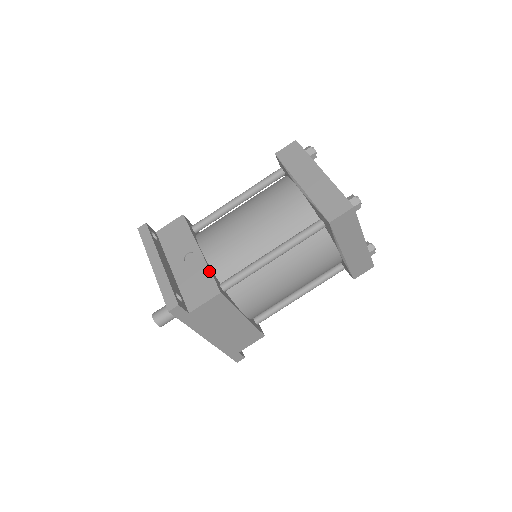
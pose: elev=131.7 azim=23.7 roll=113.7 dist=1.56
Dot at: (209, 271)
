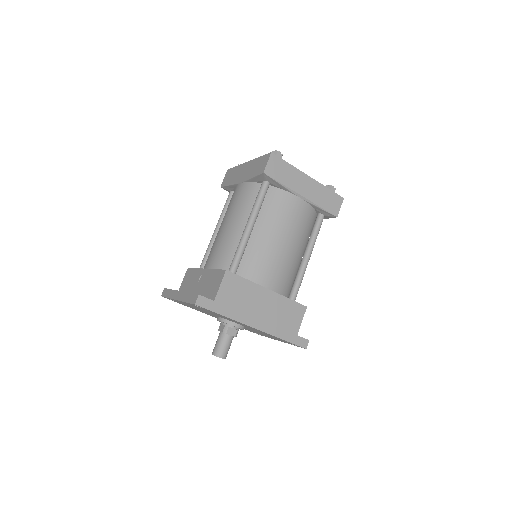
Dot at: (214, 270)
